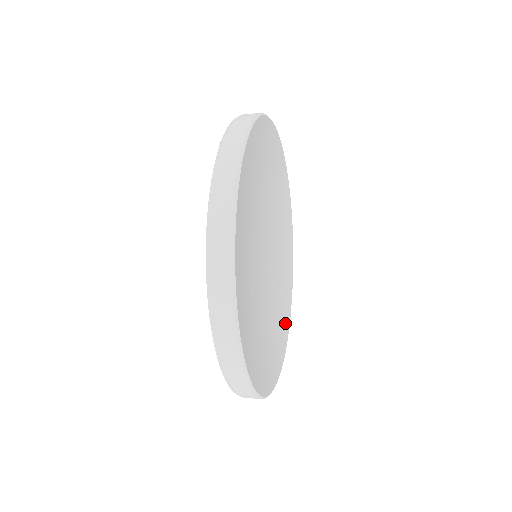
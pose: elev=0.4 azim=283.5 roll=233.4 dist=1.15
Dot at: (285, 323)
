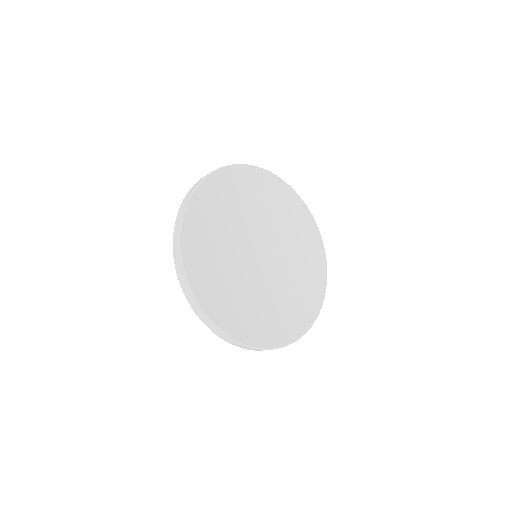
Dot at: (261, 335)
